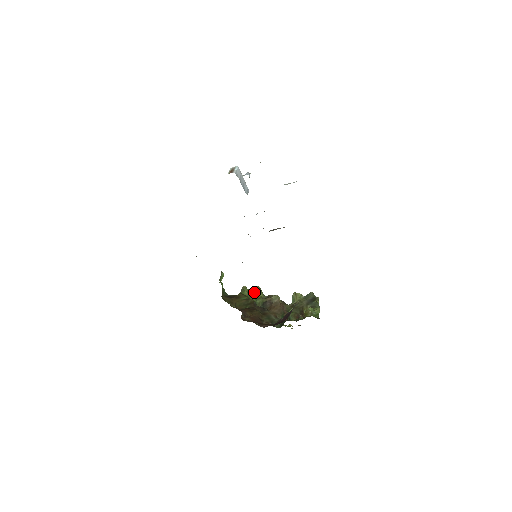
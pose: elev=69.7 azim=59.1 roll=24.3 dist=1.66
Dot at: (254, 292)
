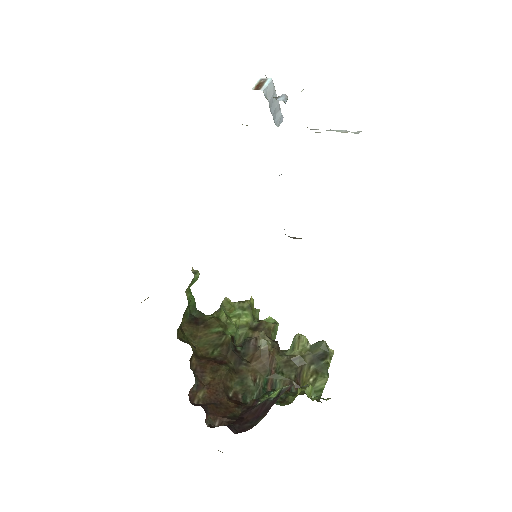
Dot at: (239, 314)
